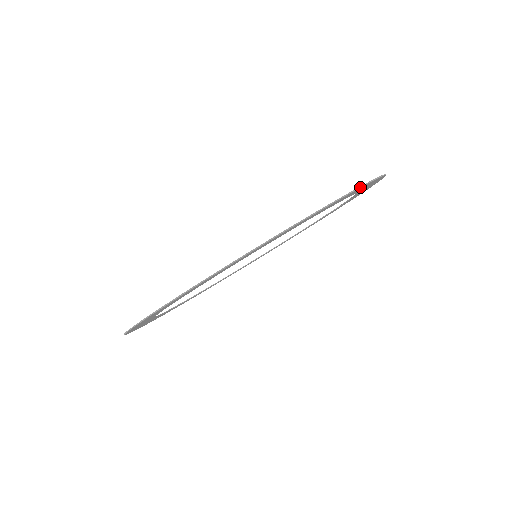
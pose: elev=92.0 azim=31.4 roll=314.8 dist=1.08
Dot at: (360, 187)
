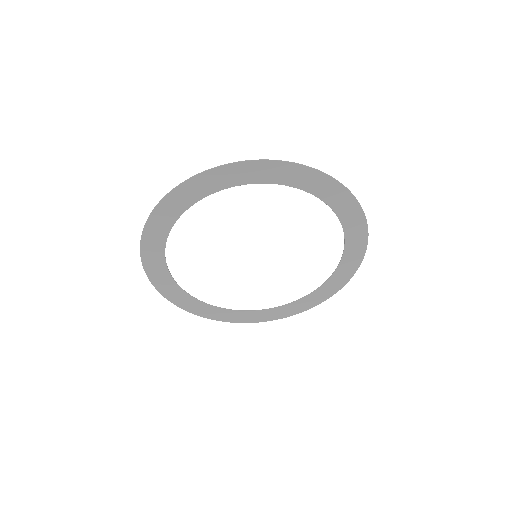
Dot at: (344, 186)
